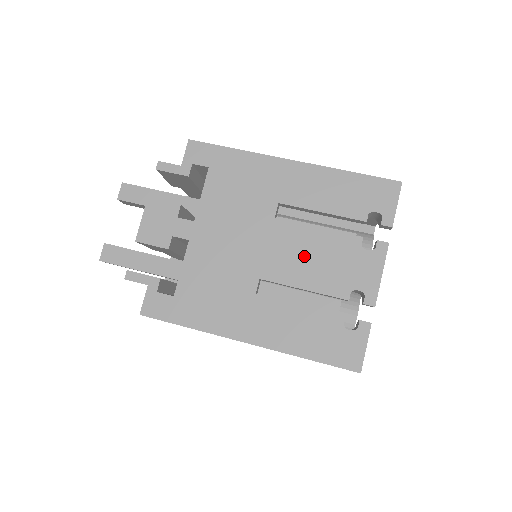
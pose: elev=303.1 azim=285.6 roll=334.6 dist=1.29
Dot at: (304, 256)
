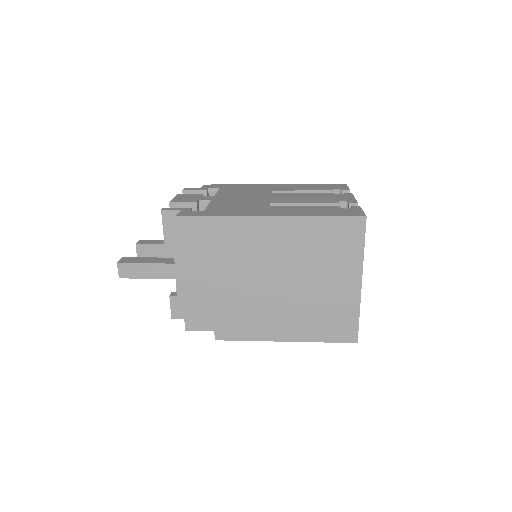
Dot at: (298, 198)
